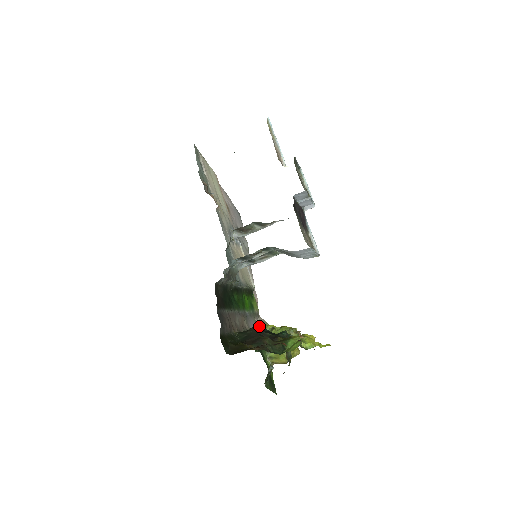
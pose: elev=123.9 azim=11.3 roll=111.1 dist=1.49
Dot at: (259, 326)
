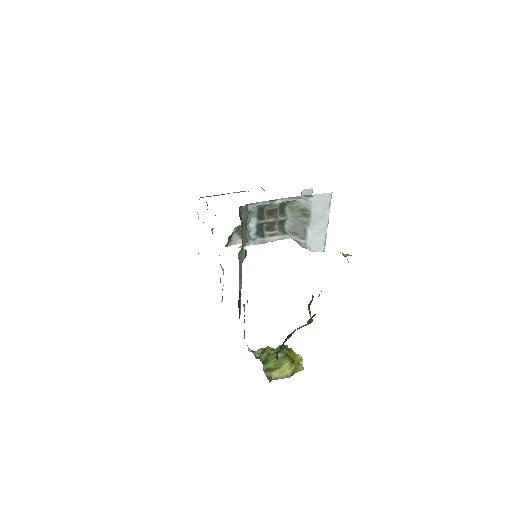
Dot at: occluded
